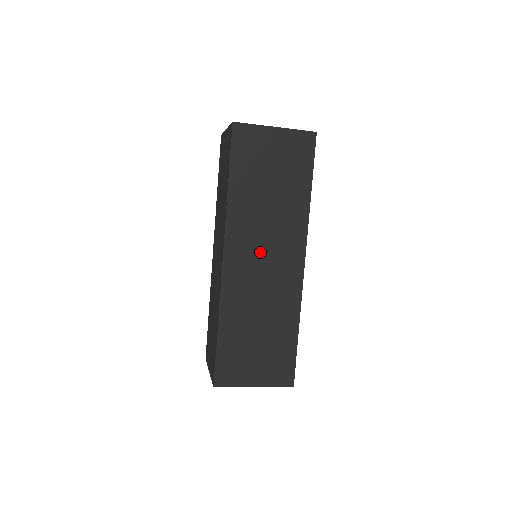
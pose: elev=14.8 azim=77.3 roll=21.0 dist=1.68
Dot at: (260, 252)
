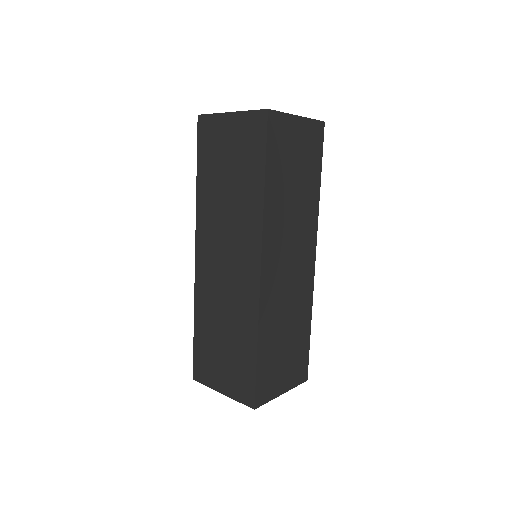
Dot at: (222, 251)
